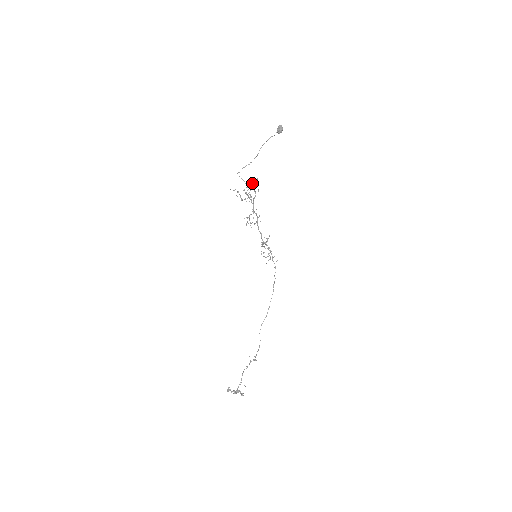
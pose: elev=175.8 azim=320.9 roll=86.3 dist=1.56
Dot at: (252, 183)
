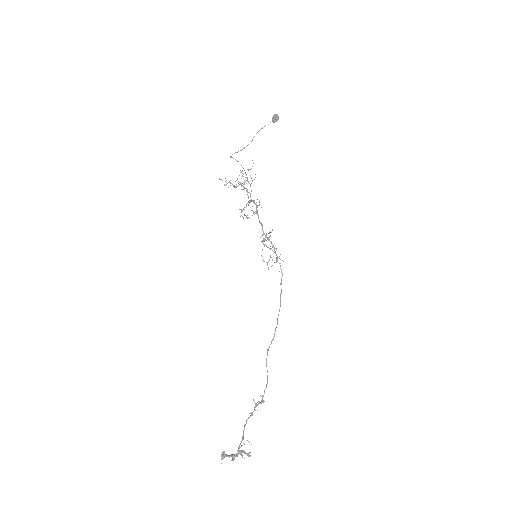
Dot at: occluded
